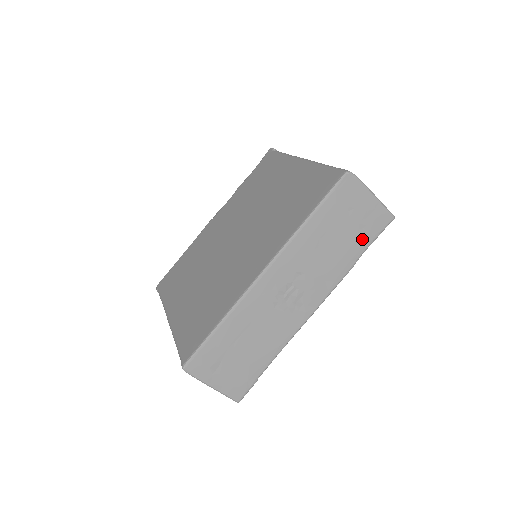
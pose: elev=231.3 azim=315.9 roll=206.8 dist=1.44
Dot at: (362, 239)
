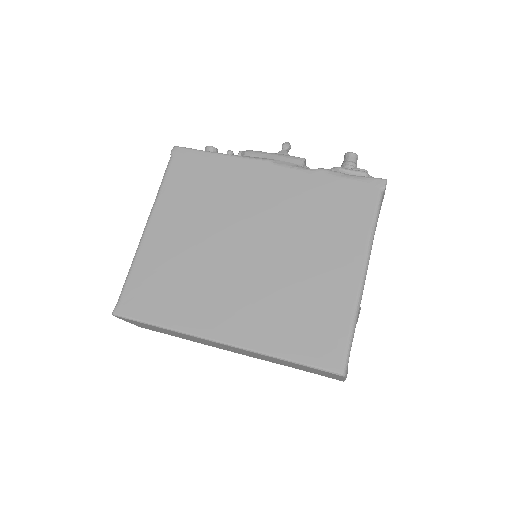
Dot at: (308, 371)
